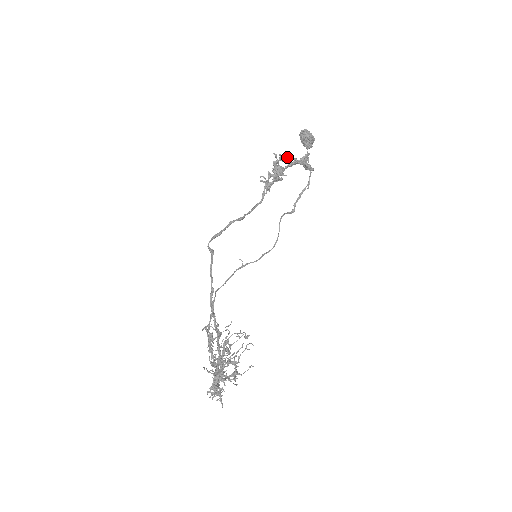
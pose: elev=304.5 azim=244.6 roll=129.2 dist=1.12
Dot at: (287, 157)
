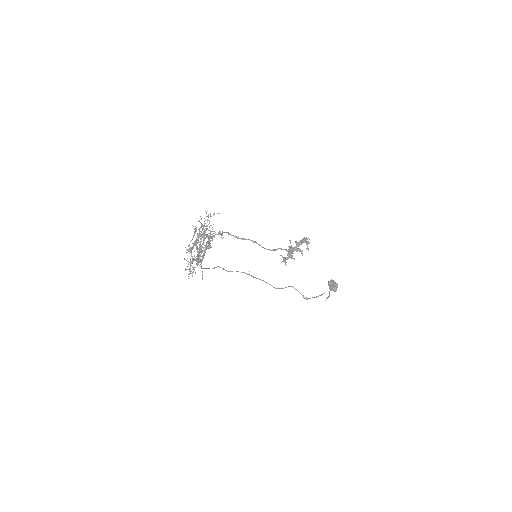
Dot at: (300, 250)
